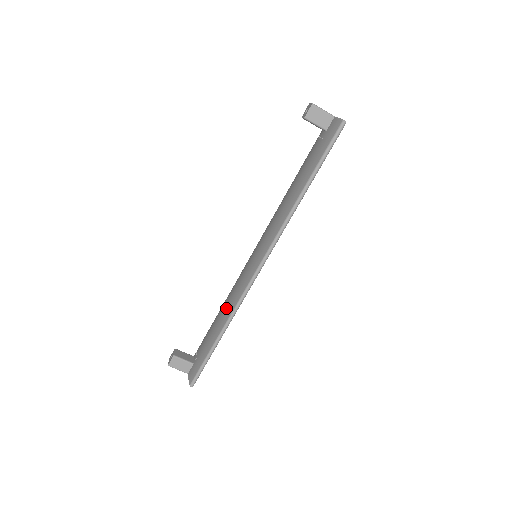
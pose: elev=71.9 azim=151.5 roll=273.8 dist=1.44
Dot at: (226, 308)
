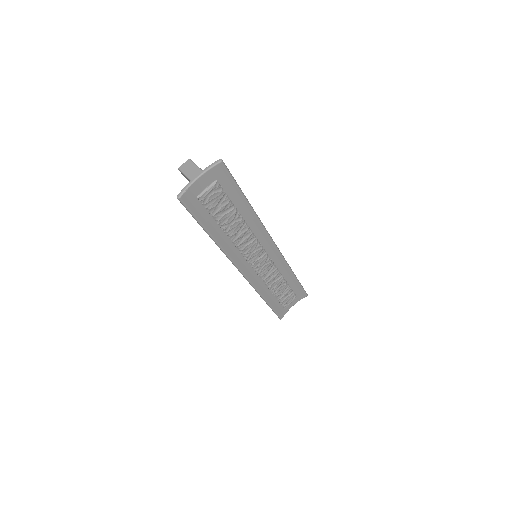
Dot at: occluded
